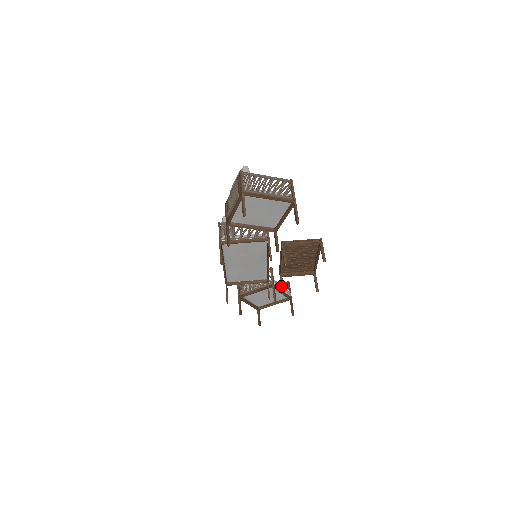
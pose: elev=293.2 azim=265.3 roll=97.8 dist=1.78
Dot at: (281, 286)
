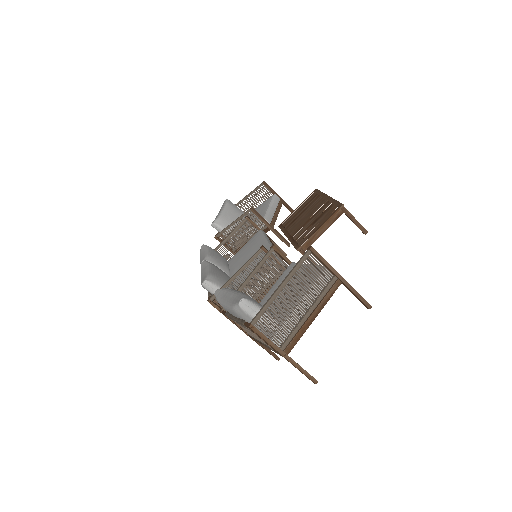
Dot at: occluded
